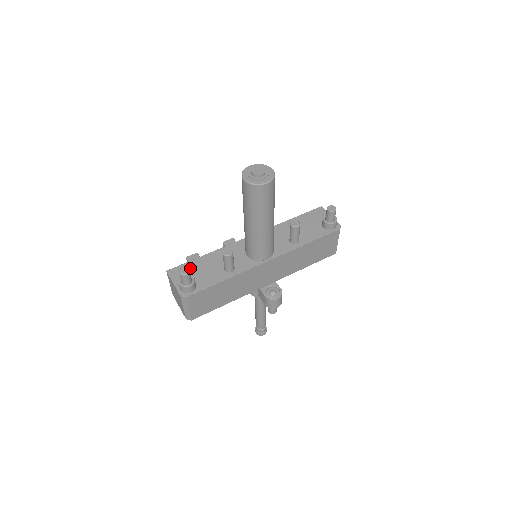
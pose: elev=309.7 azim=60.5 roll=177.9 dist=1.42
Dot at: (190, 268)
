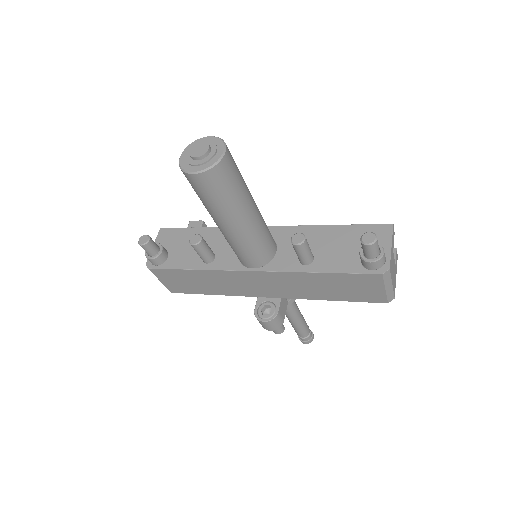
Dot at: (179, 236)
